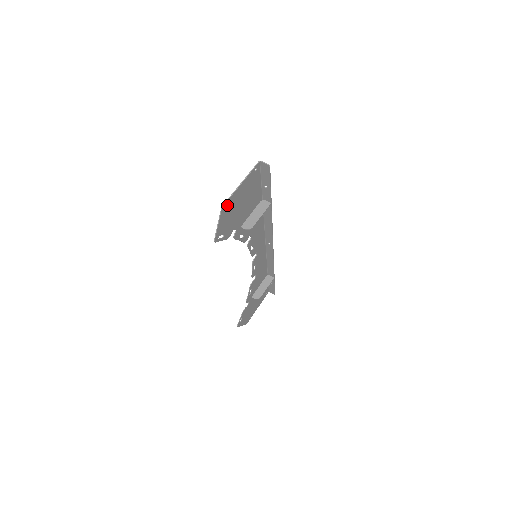
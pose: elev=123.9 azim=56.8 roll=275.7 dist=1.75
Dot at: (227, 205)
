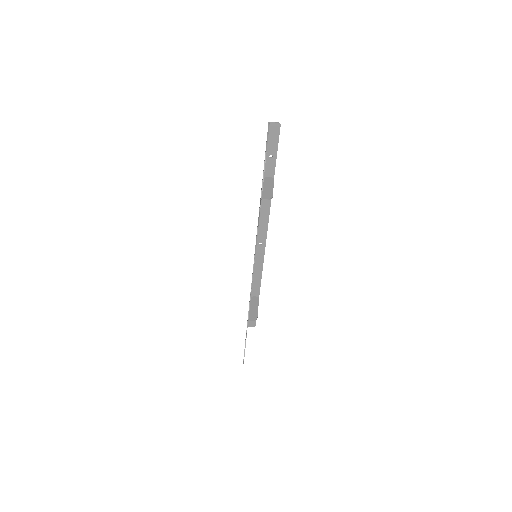
Dot at: occluded
